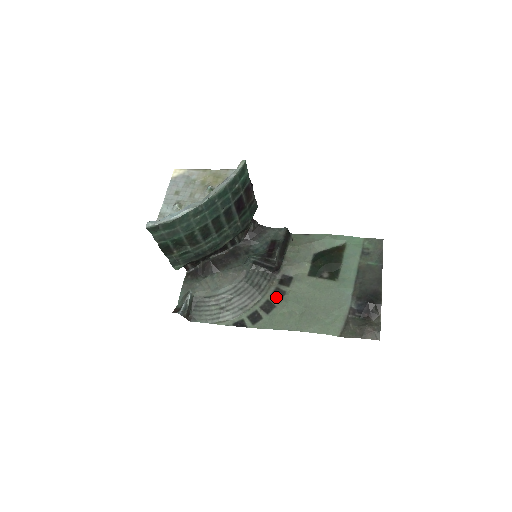
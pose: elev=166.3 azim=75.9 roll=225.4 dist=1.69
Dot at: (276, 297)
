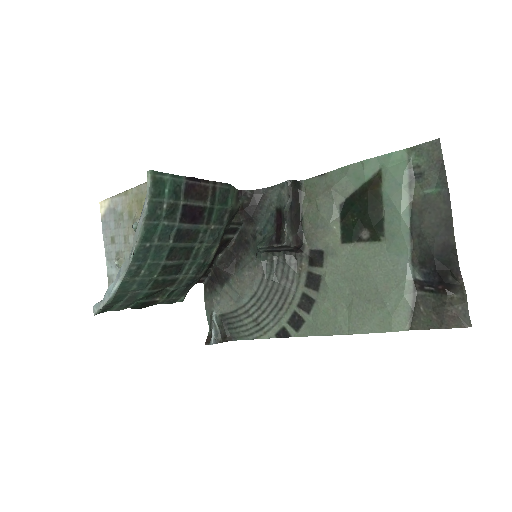
Dot at: (311, 286)
